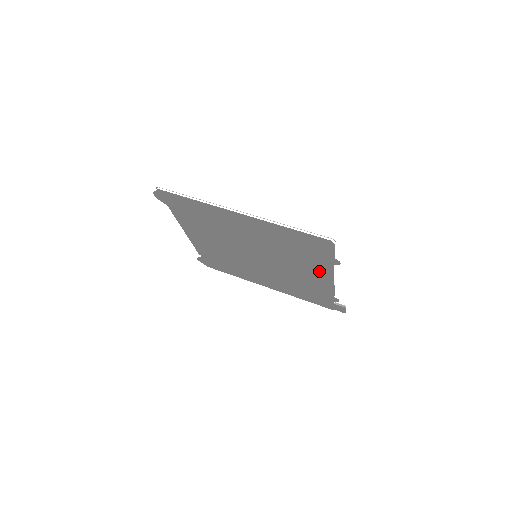
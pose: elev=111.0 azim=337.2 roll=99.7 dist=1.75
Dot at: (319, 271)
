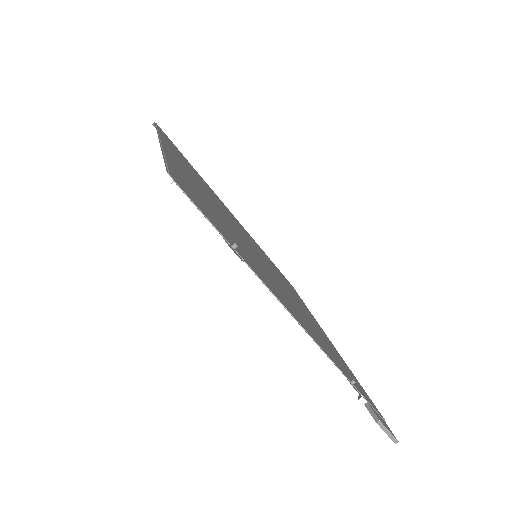
Dot at: occluded
